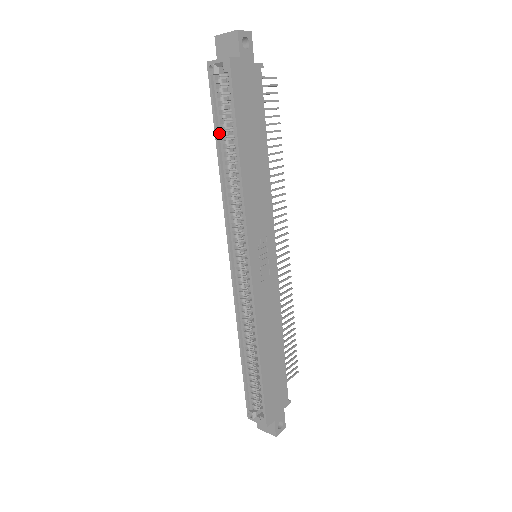
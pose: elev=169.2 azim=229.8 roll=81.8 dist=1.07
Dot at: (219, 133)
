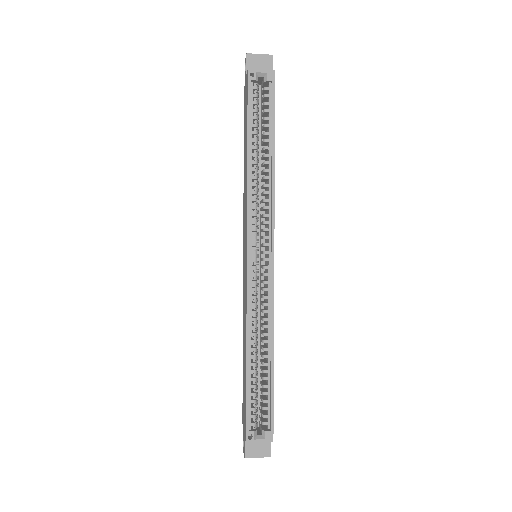
Dot at: (250, 131)
